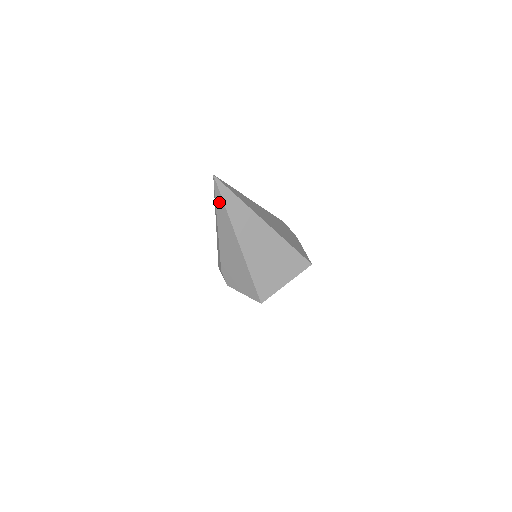
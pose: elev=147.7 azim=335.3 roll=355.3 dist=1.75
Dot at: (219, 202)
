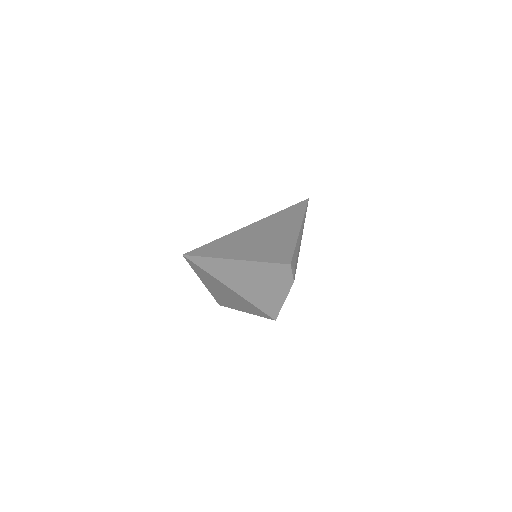
Dot at: occluded
